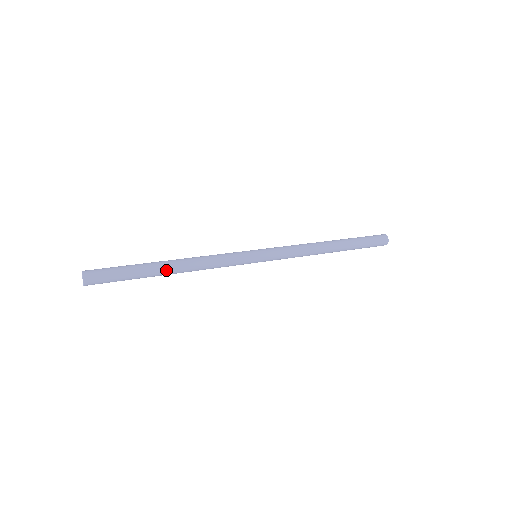
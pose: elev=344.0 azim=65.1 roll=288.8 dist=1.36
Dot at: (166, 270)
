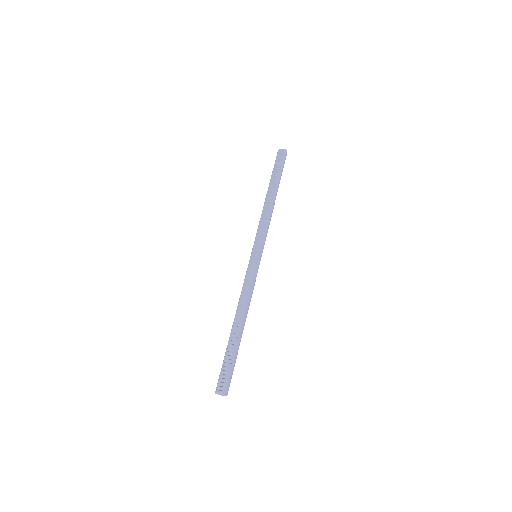
Dot at: occluded
